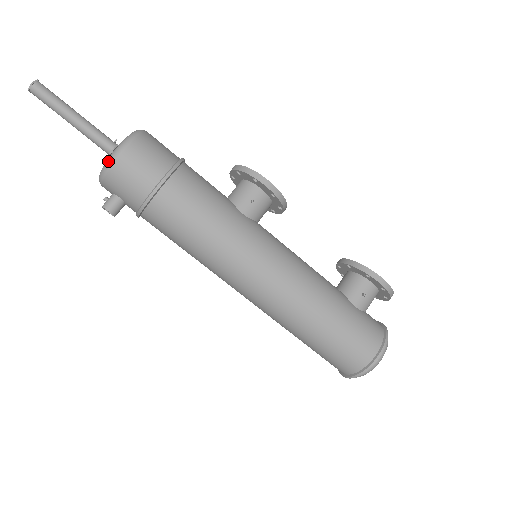
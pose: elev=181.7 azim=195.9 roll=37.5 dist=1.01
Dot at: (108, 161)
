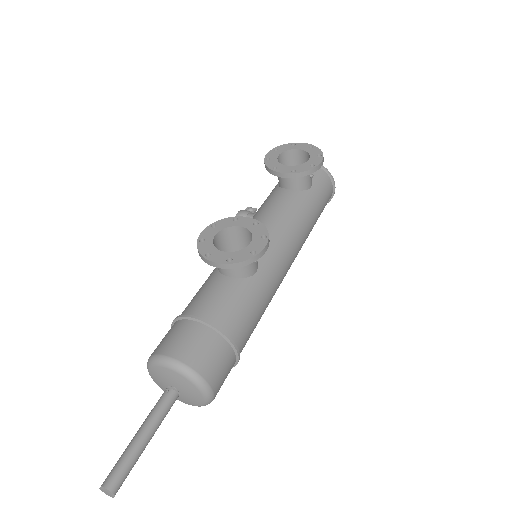
Dot at: occluded
